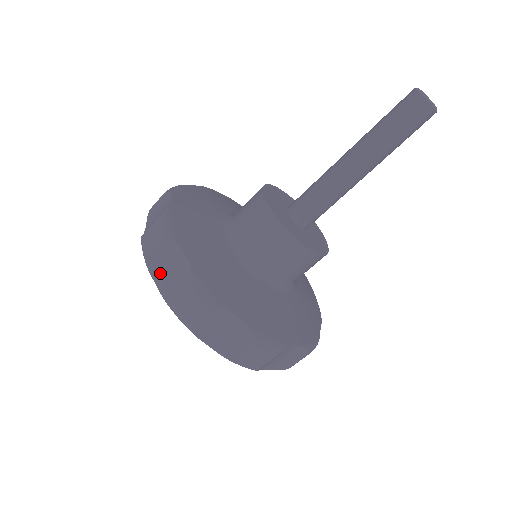
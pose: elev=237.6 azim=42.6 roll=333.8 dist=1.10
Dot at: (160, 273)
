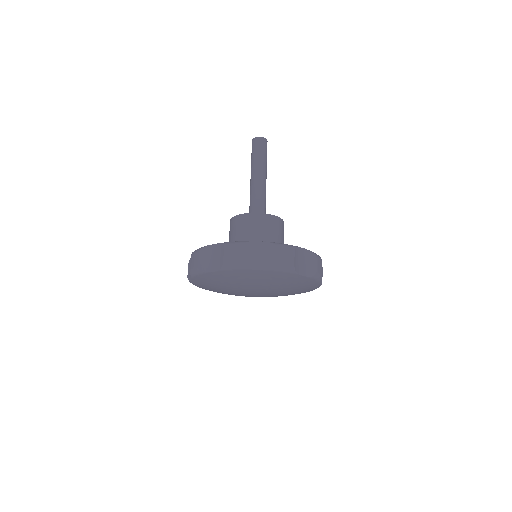
Dot at: (255, 263)
